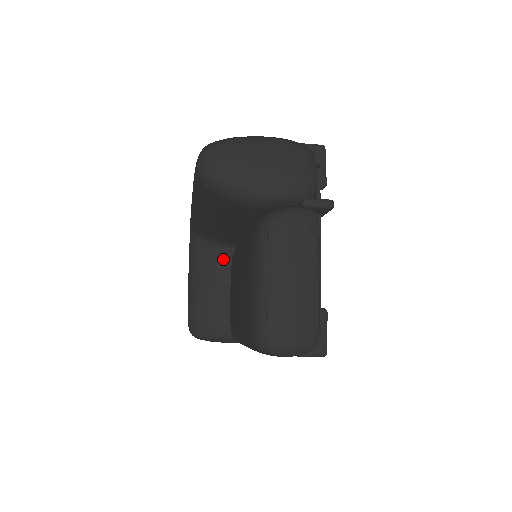
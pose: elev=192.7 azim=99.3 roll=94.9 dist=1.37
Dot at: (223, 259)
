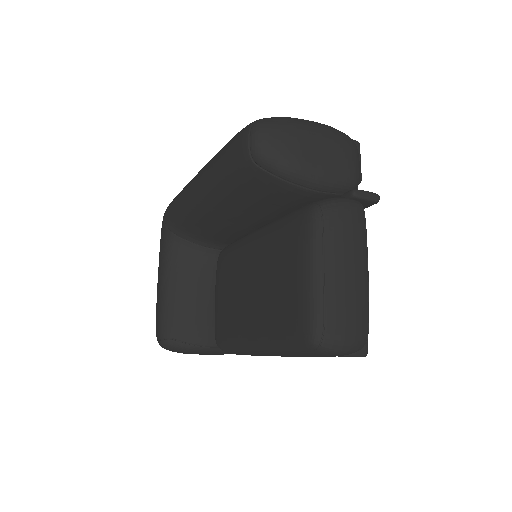
Dot at: (204, 261)
